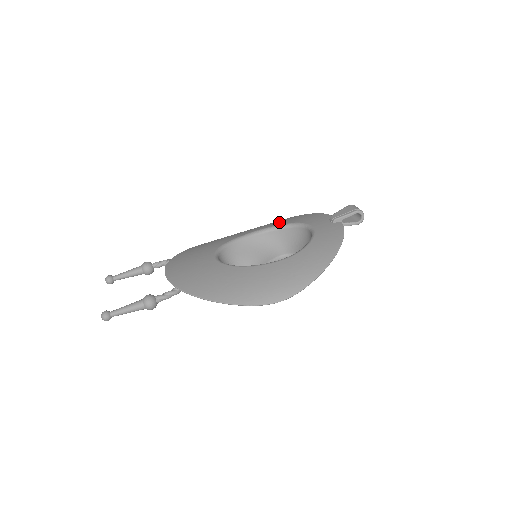
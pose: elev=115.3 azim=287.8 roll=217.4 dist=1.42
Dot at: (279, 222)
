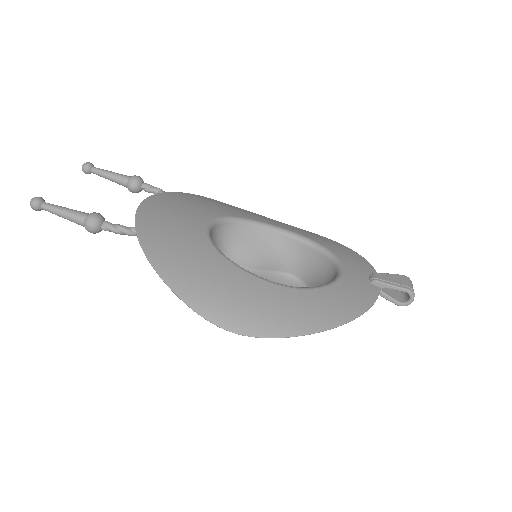
Dot at: (314, 236)
